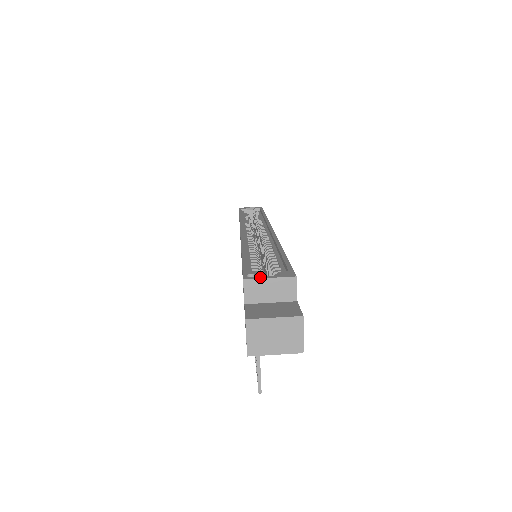
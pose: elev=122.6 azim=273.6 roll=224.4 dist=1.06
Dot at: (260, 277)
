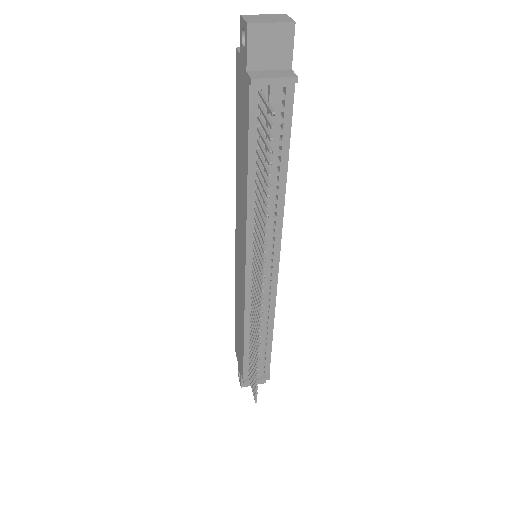
Dot at: occluded
